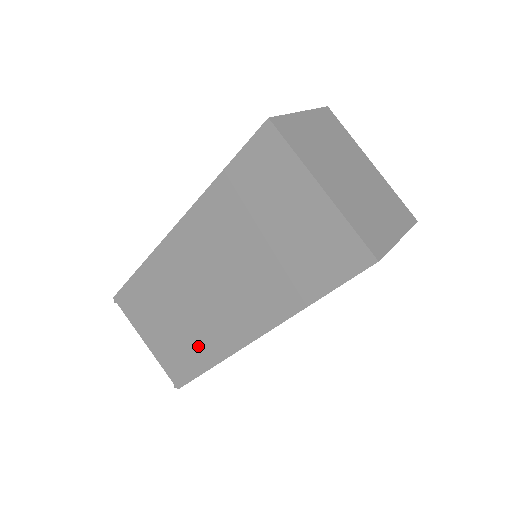
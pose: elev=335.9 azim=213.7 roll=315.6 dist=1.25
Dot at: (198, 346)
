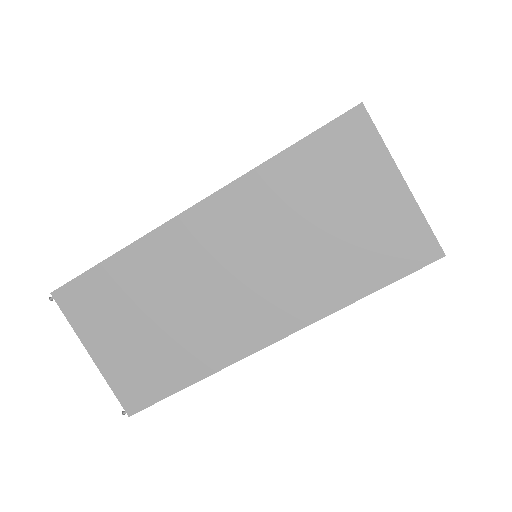
Dot at: (184, 355)
